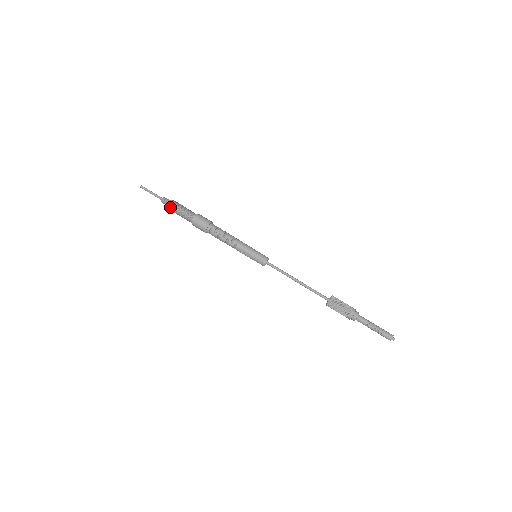
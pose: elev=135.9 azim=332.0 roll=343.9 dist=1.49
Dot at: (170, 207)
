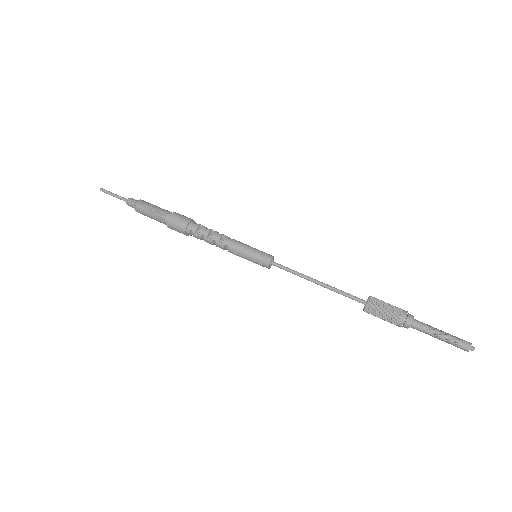
Dot at: (138, 211)
